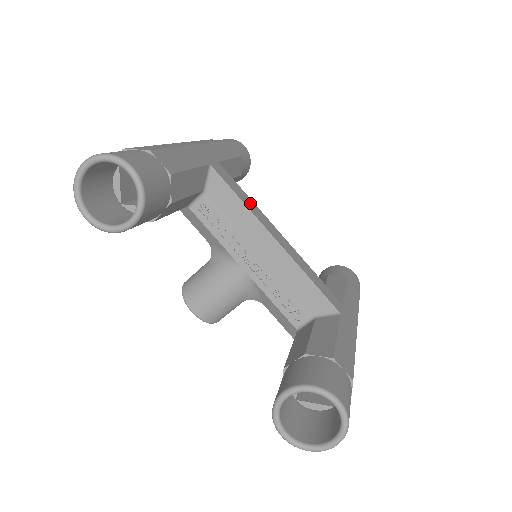
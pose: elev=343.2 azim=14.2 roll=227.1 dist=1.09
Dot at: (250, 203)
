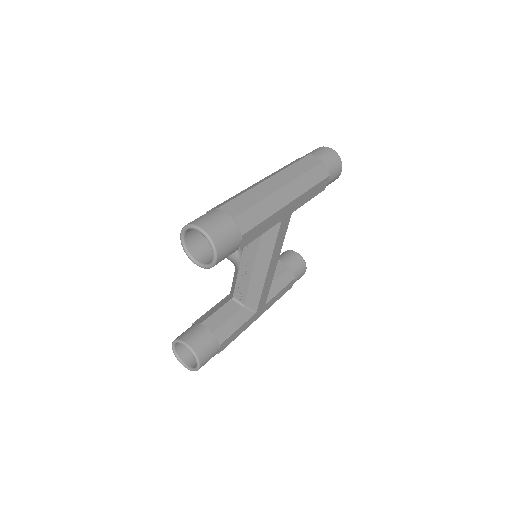
Dot at: (280, 245)
